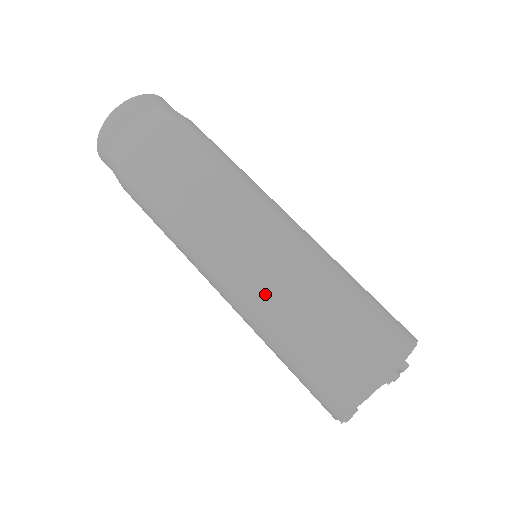
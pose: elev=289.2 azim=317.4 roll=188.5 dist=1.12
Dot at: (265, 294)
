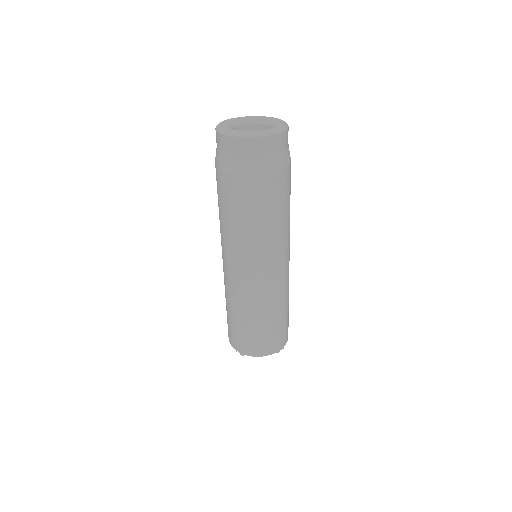
Dot at: (261, 298)
